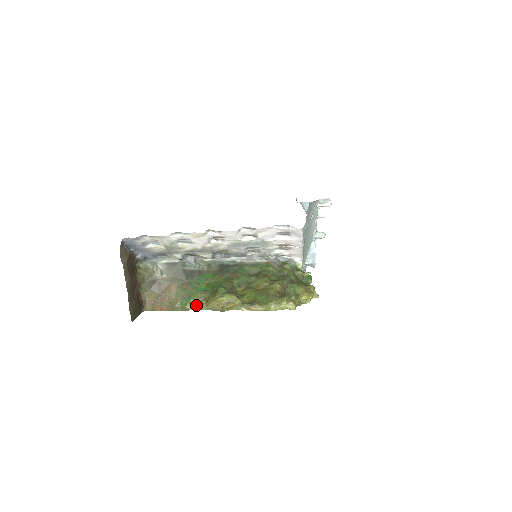
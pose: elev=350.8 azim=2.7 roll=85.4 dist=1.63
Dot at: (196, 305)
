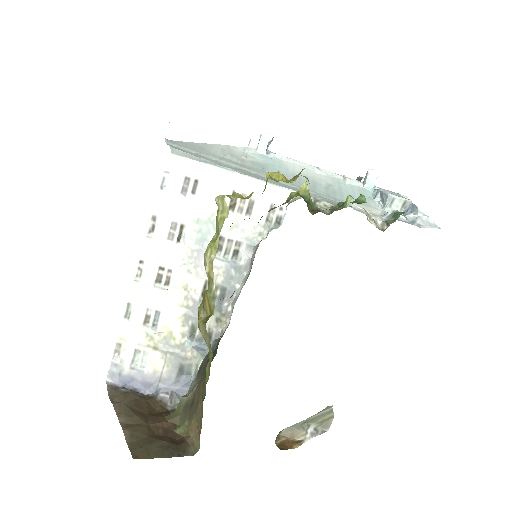
Dot at: (209, 367)
